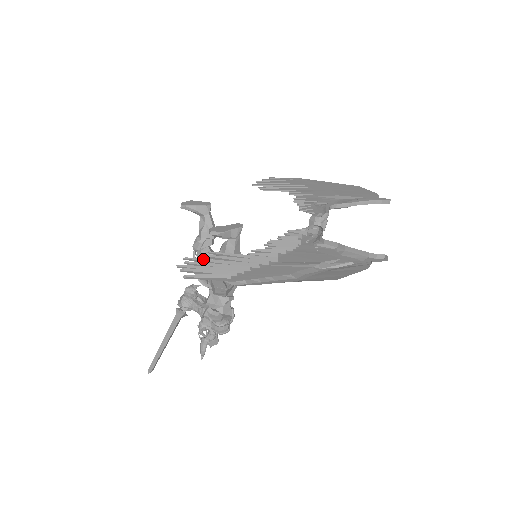
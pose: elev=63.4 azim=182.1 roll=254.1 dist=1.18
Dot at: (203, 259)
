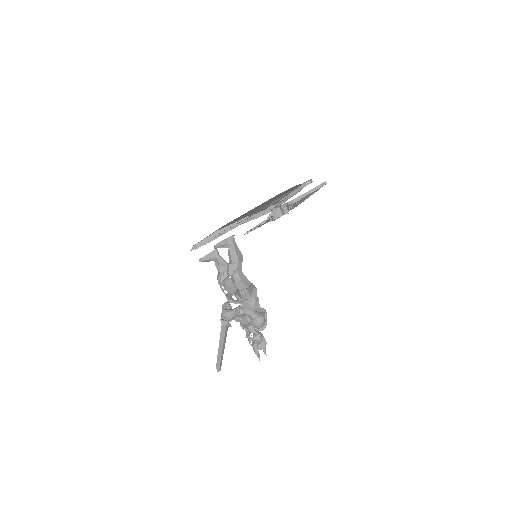
Dot at: (206, 242)
